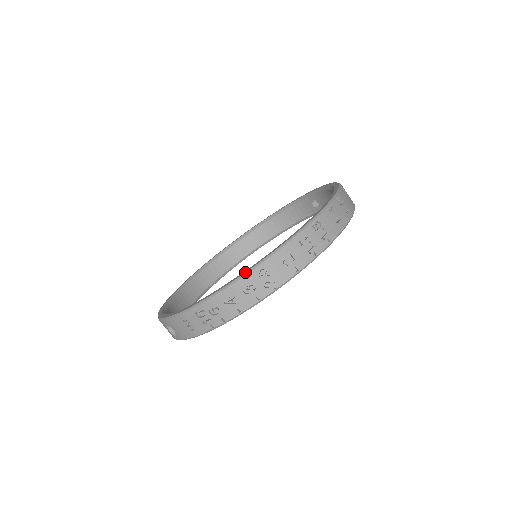
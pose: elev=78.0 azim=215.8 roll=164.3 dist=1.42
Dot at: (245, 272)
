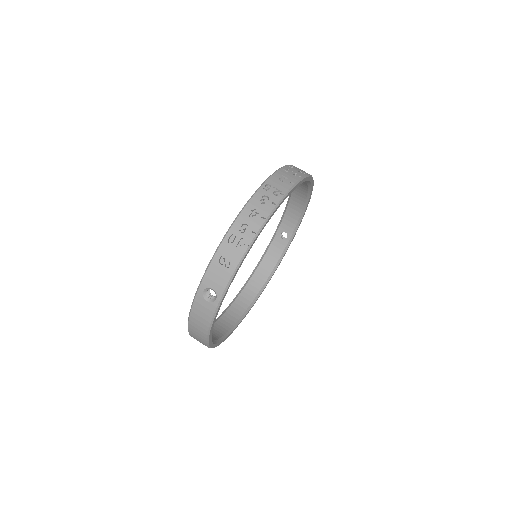
Dot at: (255, 191)
